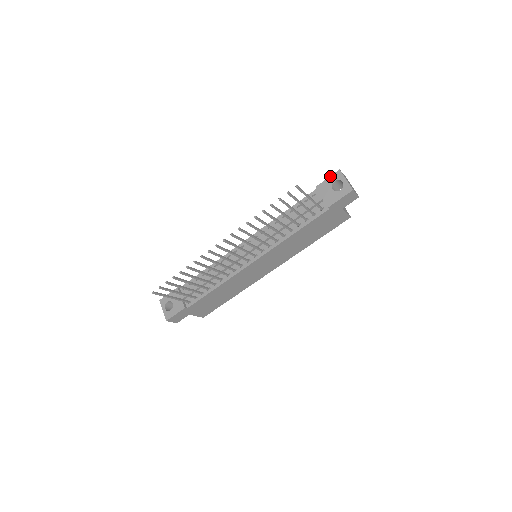
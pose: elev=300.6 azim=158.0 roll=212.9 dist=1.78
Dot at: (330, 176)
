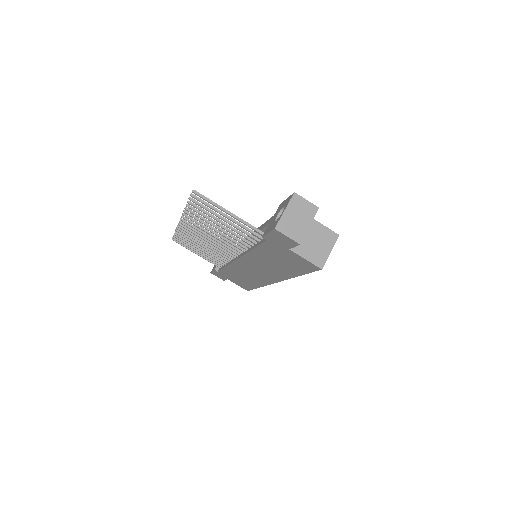
Dot at: occluded
